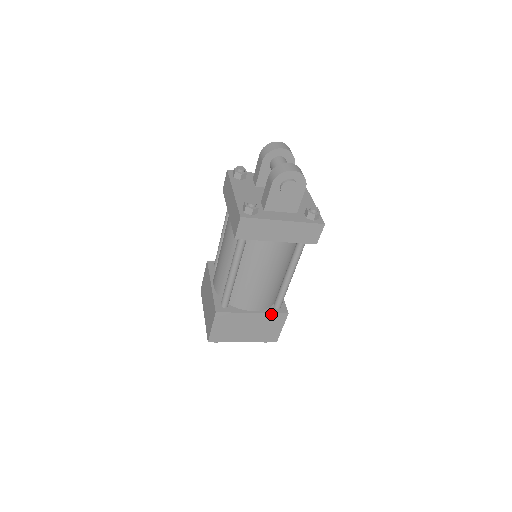
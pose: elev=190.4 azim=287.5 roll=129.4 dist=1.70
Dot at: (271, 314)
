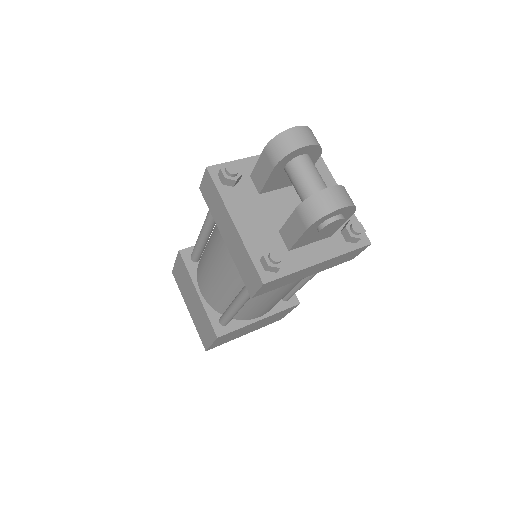
Dot at: (280, 312)
